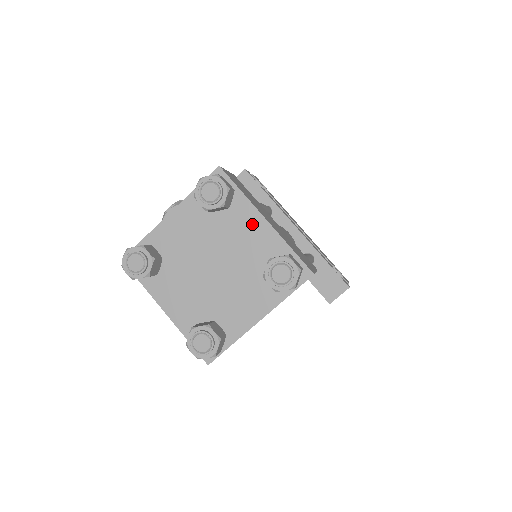
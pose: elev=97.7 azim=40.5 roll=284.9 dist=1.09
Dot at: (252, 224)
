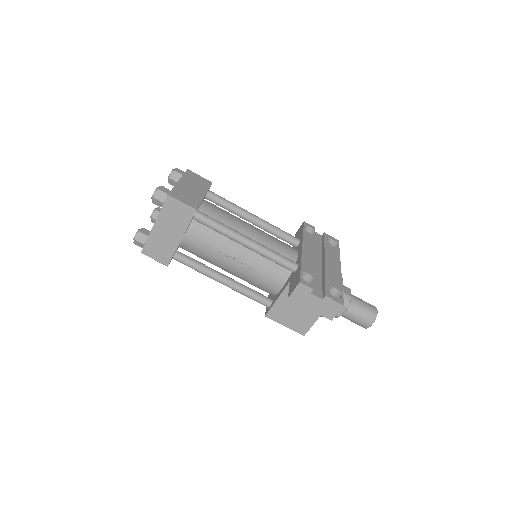
Dot at: occluded
